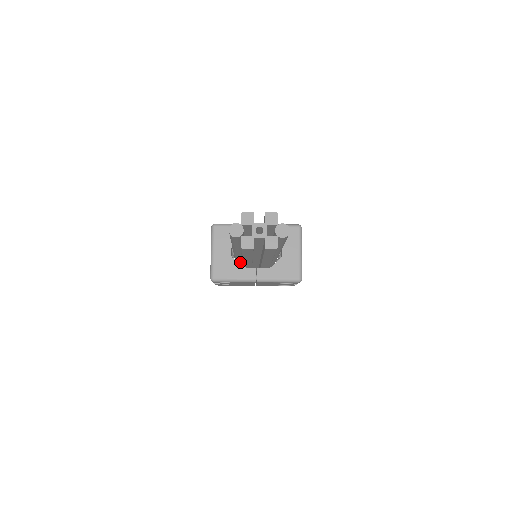
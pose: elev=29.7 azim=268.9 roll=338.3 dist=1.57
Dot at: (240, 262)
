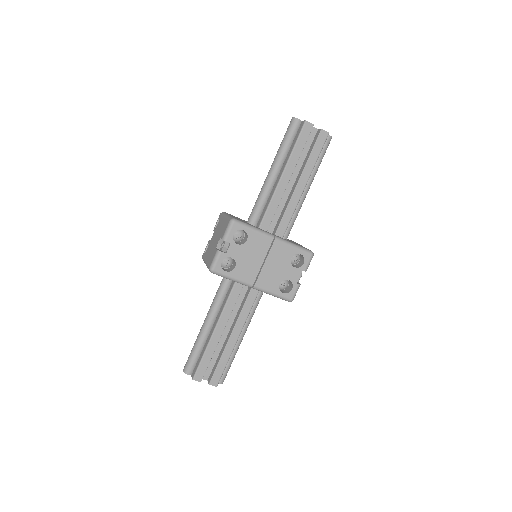
Dot at: occluded
